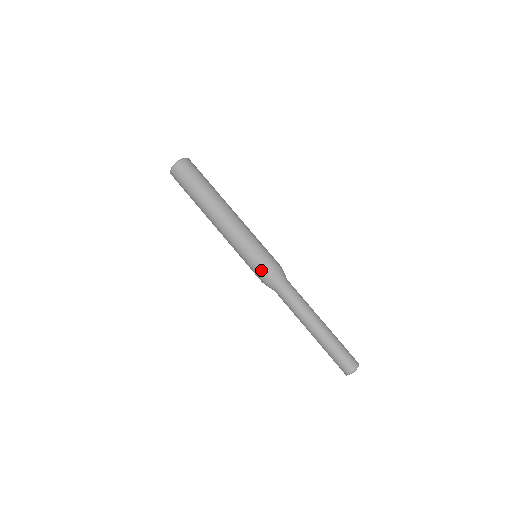
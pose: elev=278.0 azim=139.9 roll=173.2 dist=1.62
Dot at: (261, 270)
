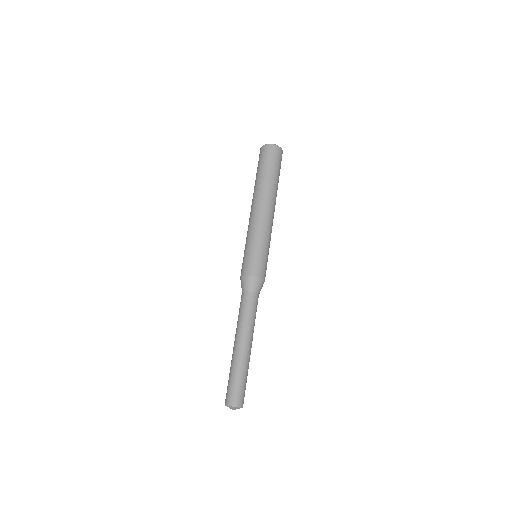
Dot at: (251, 266)
